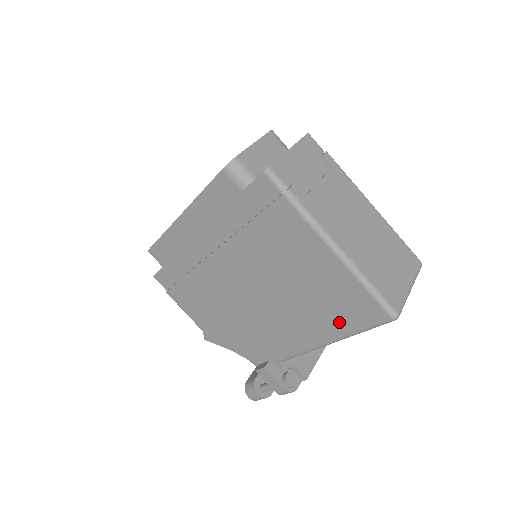
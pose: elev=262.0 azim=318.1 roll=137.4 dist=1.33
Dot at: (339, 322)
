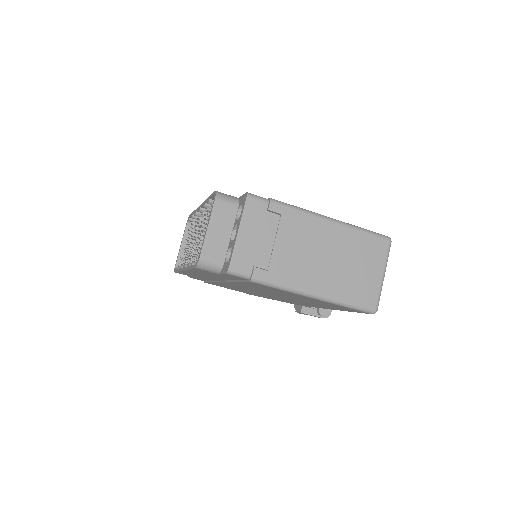
Dot at: (337, 308)
